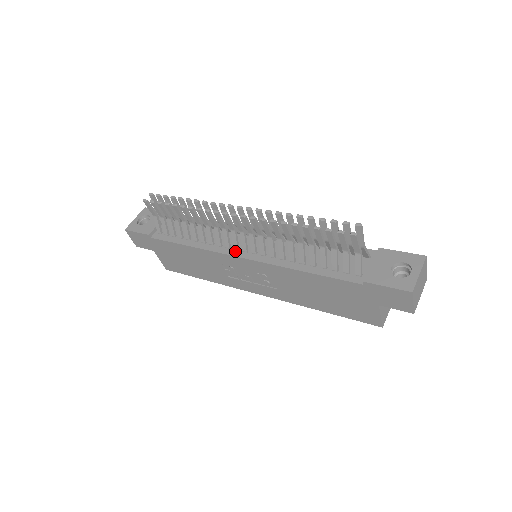
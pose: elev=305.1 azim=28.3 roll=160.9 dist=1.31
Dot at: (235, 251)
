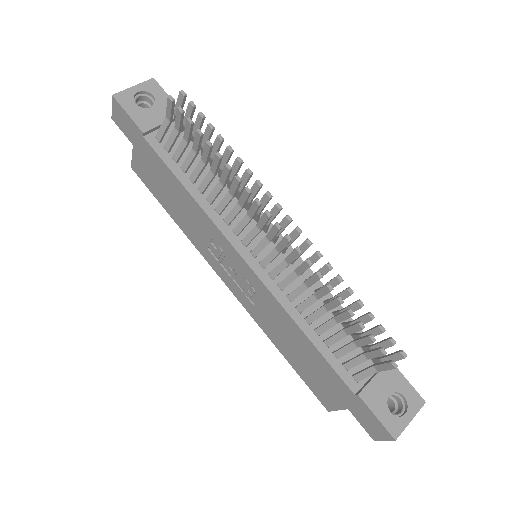
Dot at: (242, 245)
